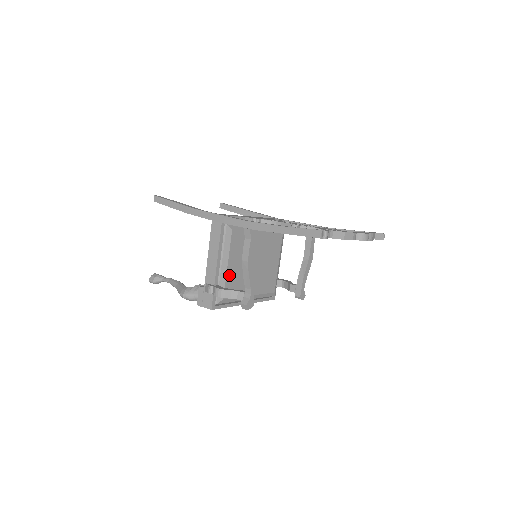
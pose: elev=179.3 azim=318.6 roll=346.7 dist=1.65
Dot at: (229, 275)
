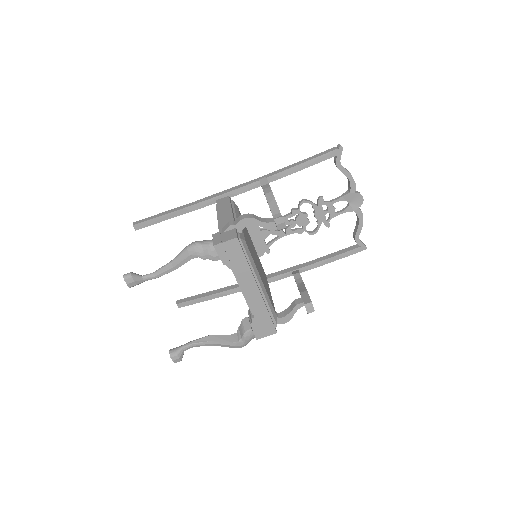
Dot at: (244, 232)
